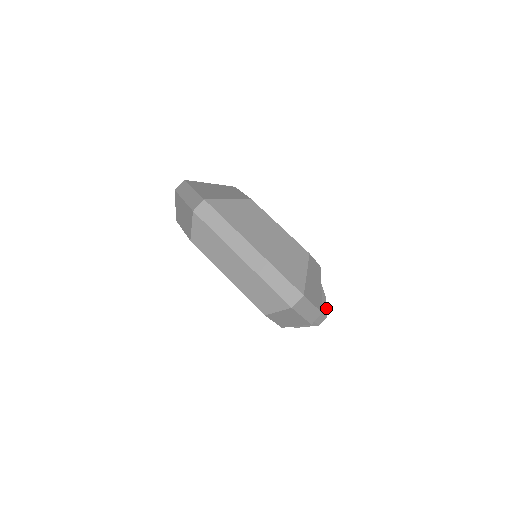
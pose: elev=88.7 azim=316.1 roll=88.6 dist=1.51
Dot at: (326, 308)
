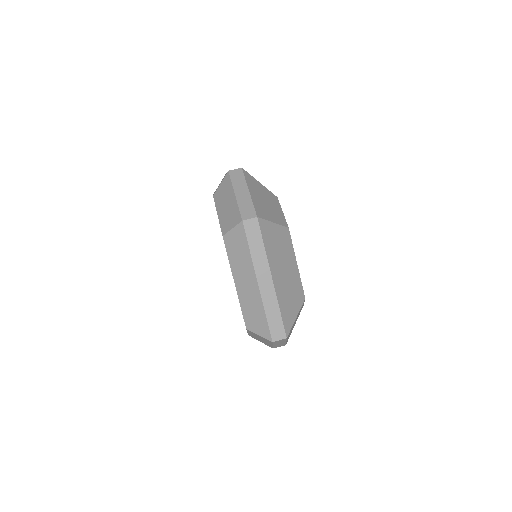
Dot at: occluded
